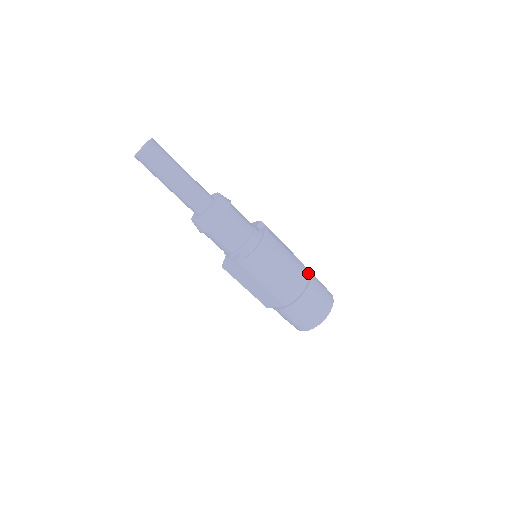
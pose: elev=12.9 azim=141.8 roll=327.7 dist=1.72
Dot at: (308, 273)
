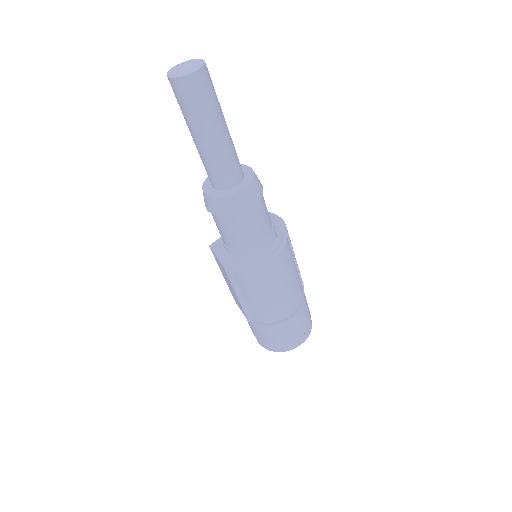
Dot at: (300, 302)
